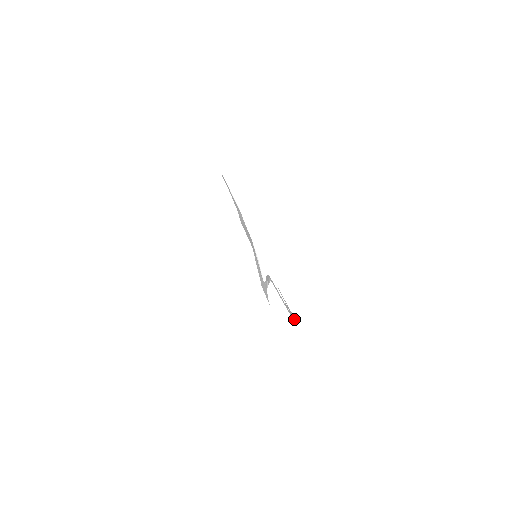
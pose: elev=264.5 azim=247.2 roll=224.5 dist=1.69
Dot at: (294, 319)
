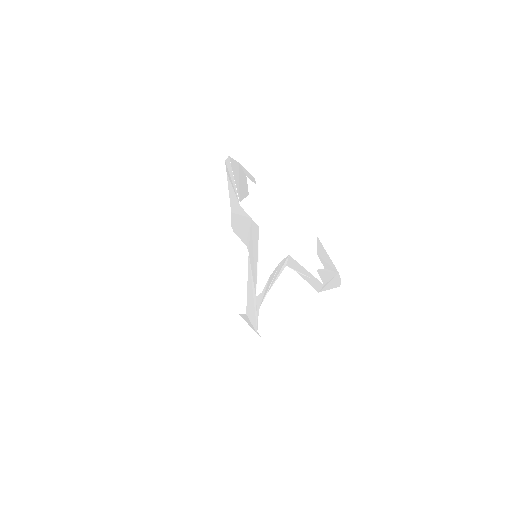
Dot at: (333, 284)
